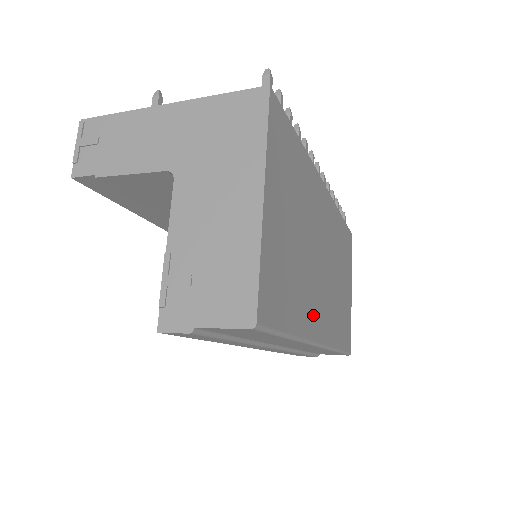
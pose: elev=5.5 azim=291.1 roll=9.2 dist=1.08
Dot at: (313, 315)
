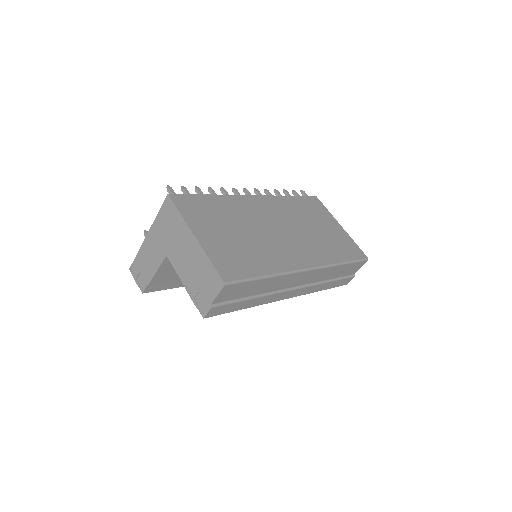
Dot at: (286, 259)
